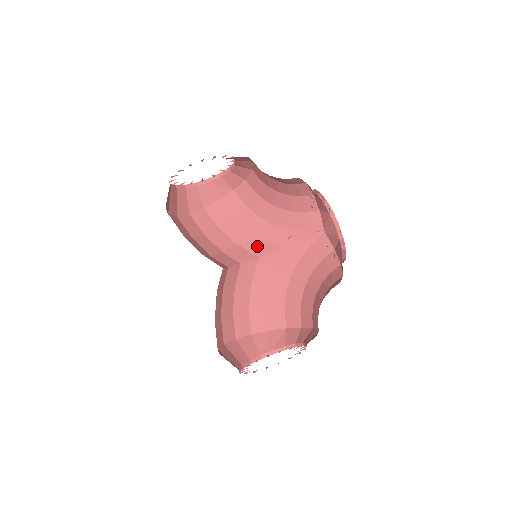
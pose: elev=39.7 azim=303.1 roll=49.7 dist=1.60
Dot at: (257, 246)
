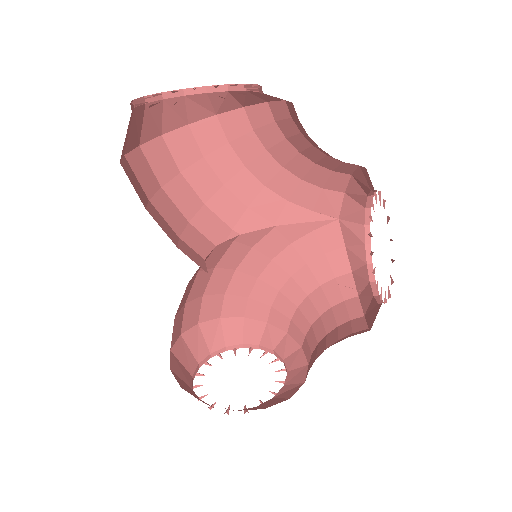
Dot at: (237, 215)
